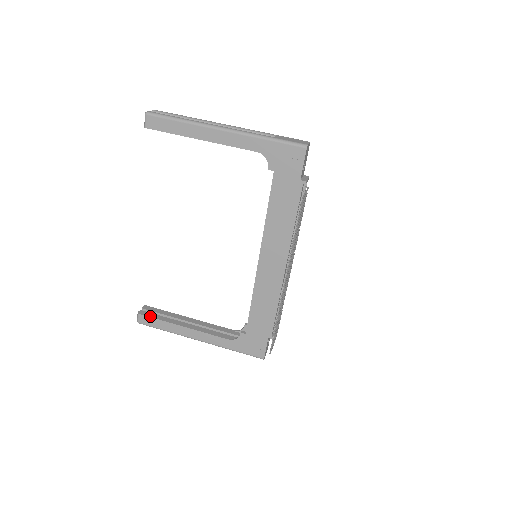
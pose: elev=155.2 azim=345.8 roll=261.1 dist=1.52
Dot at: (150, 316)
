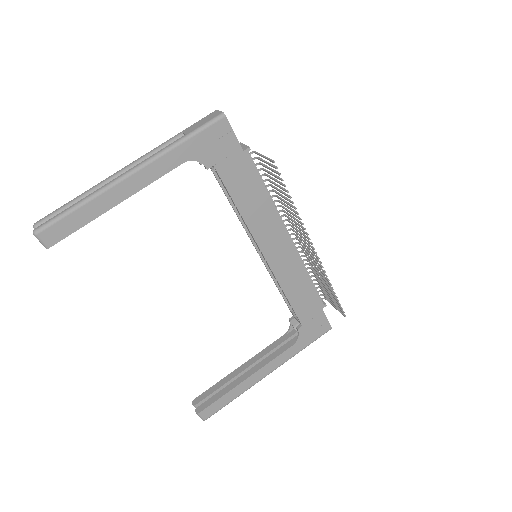
Dot at: (210, 403)
